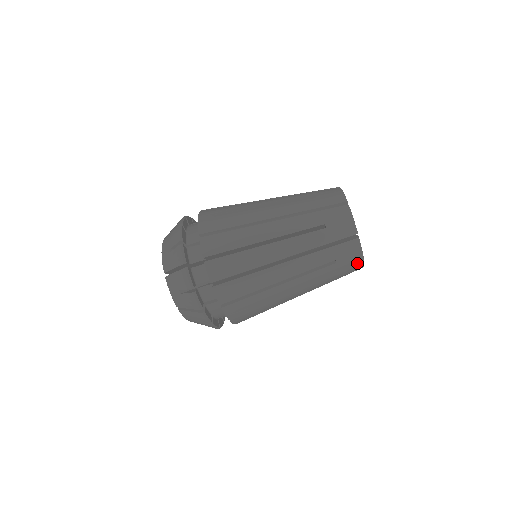
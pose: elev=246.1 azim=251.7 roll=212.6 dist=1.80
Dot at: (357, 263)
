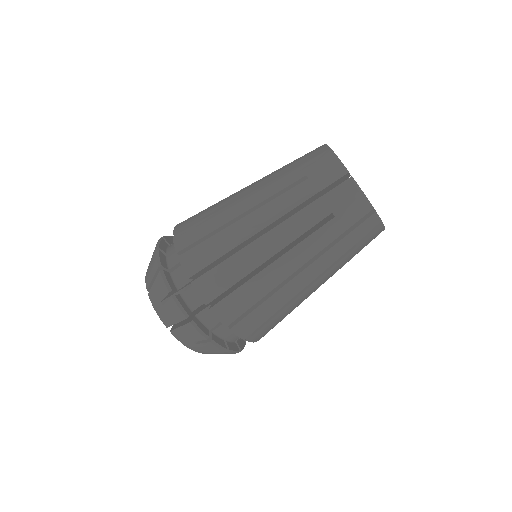
Dot at: (378, 233)
